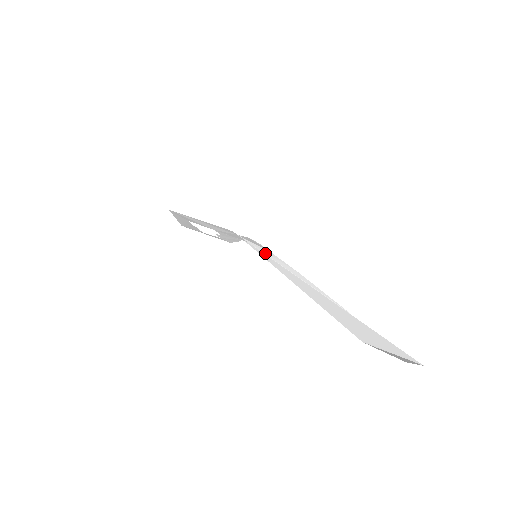
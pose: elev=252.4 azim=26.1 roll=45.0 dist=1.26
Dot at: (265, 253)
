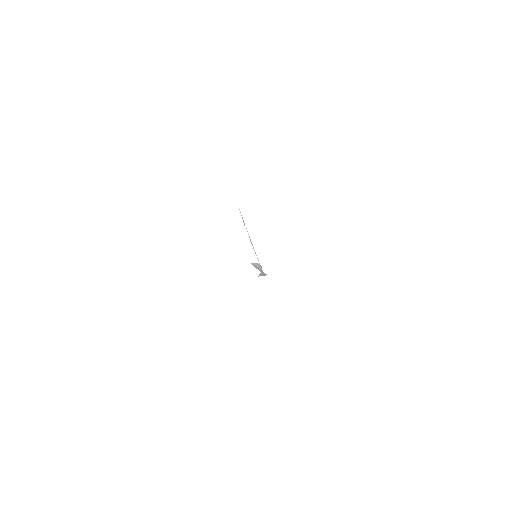
Dot at: occluded
